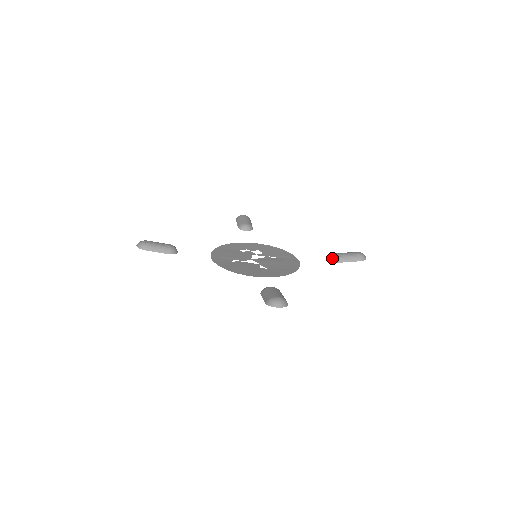
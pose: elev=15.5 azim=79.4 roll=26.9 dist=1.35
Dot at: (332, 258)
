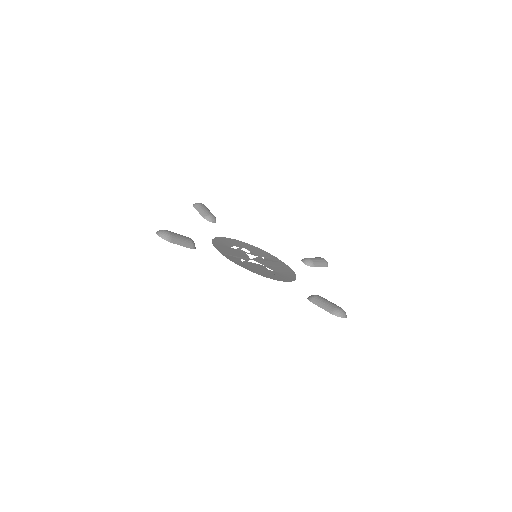
Dot at: (308, 262)
